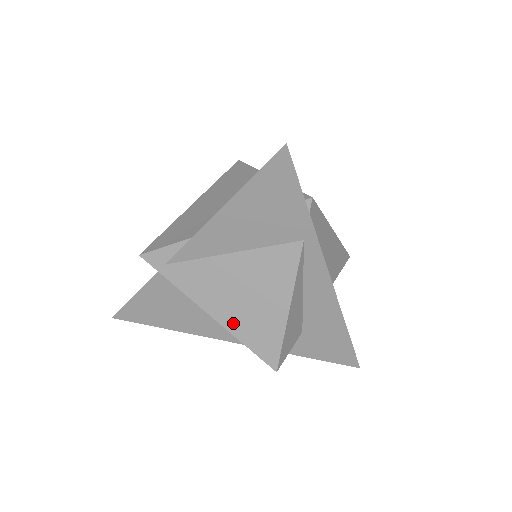
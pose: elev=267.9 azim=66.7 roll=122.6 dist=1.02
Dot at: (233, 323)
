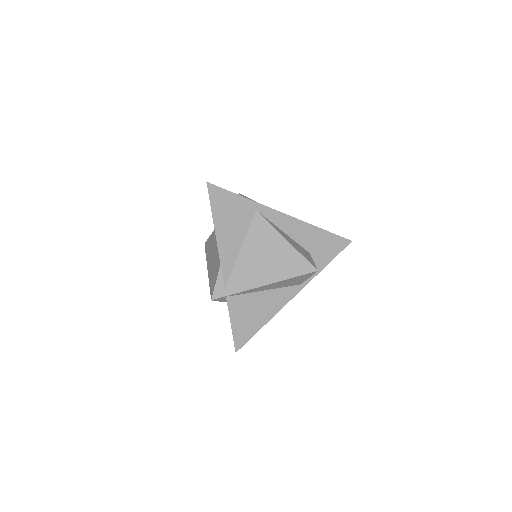
Dot at: (277, 275)
